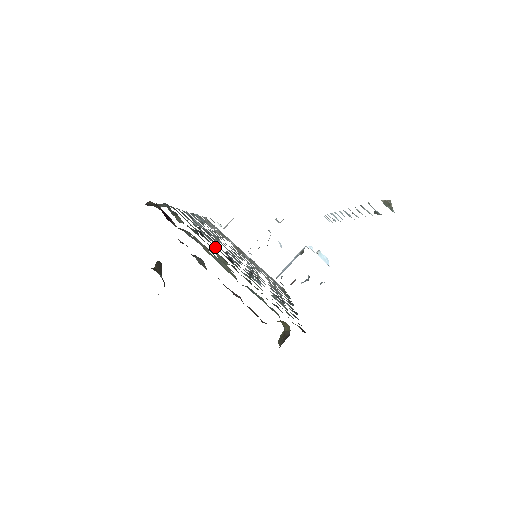
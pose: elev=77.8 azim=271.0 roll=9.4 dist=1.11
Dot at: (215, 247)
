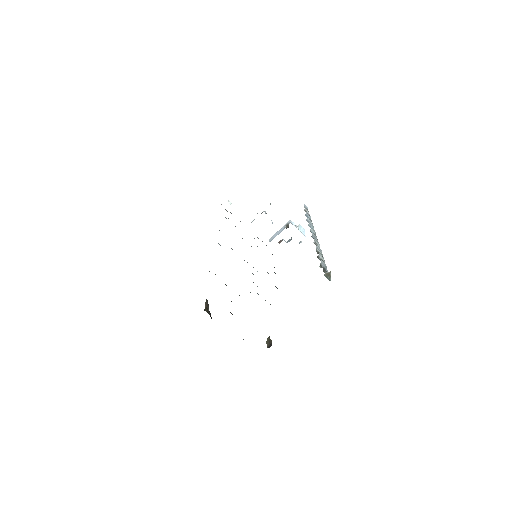
Dot at: occluded
